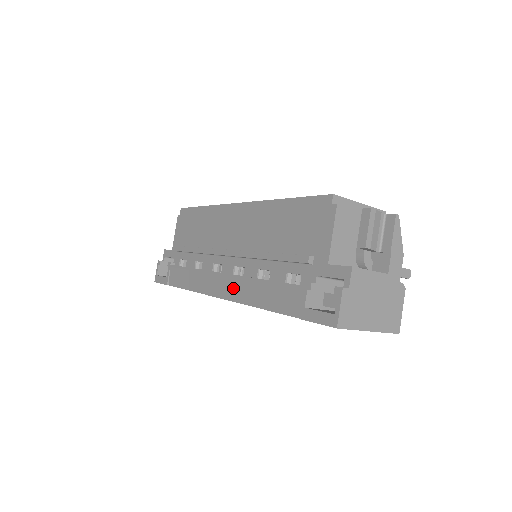
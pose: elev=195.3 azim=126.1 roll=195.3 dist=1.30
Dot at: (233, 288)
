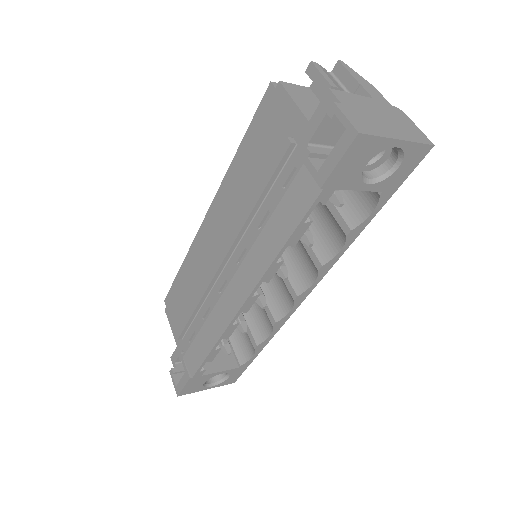
Dot at: (247, 274)
